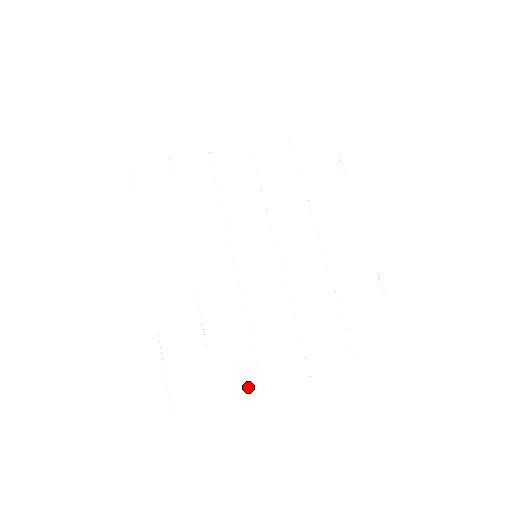
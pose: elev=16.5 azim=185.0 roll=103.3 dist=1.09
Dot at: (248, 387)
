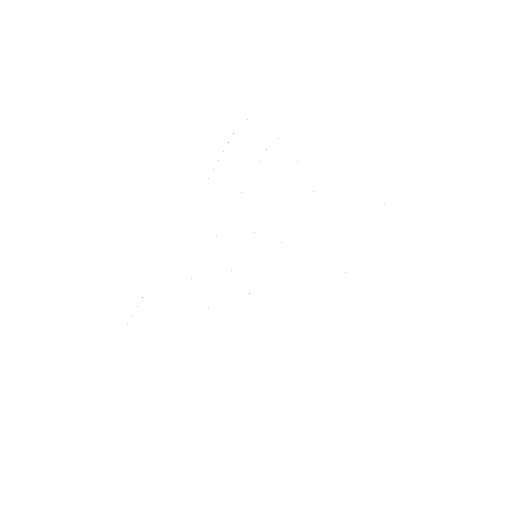
Dot at: (186, 329)
